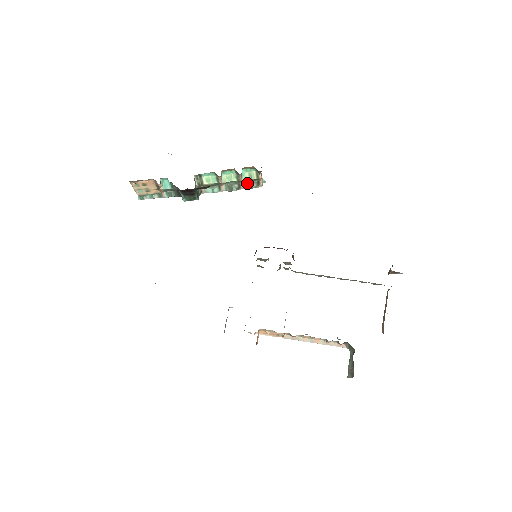
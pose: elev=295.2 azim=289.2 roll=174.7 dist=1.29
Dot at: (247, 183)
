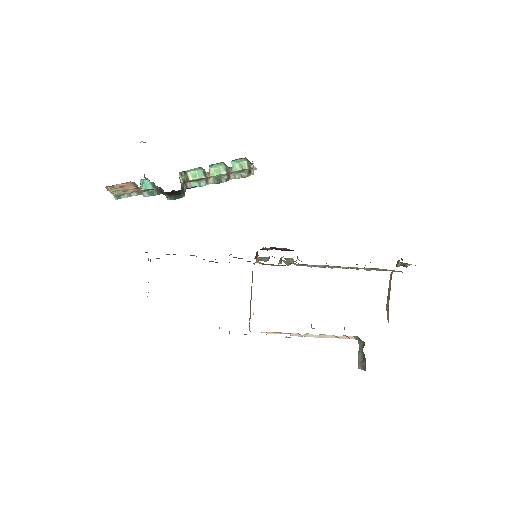
Dot at: (237, 173)
